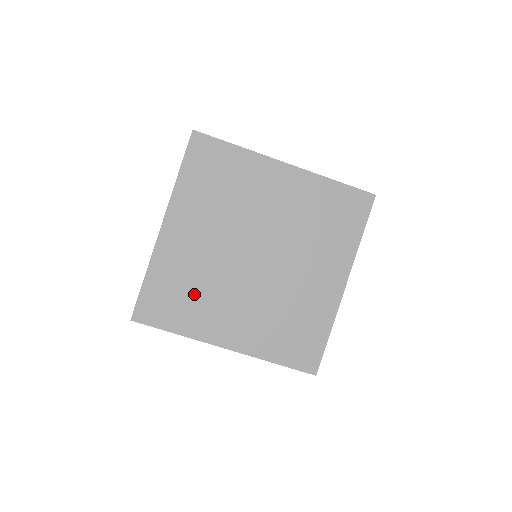
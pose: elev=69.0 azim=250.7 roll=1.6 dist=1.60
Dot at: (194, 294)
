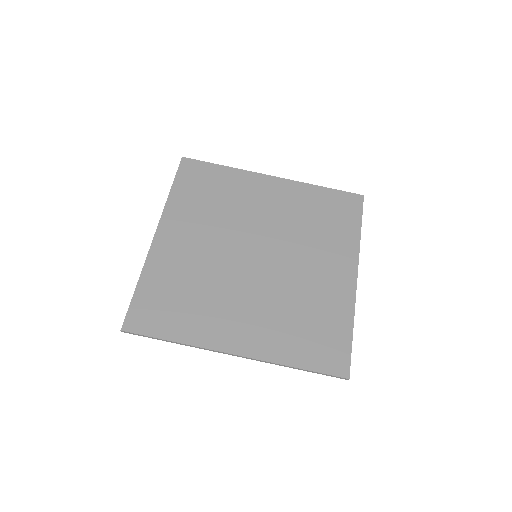
Dot at: (193, 297)
